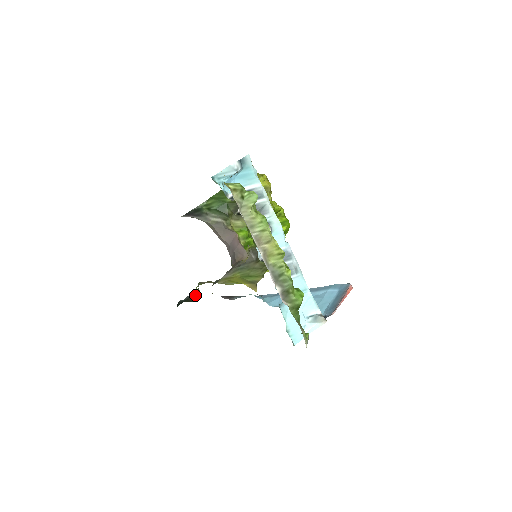
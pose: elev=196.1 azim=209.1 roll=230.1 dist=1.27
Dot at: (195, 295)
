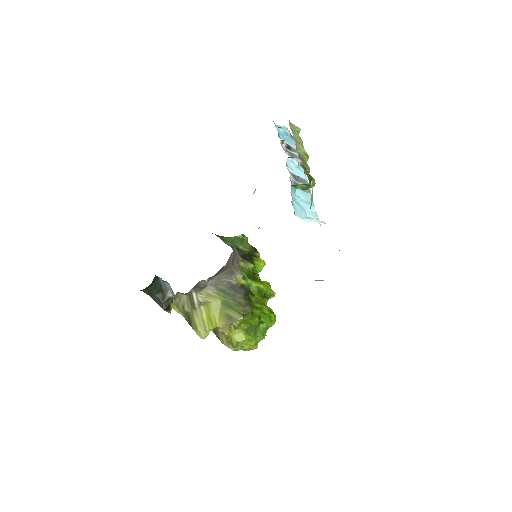
Dot at: (171, 295)
